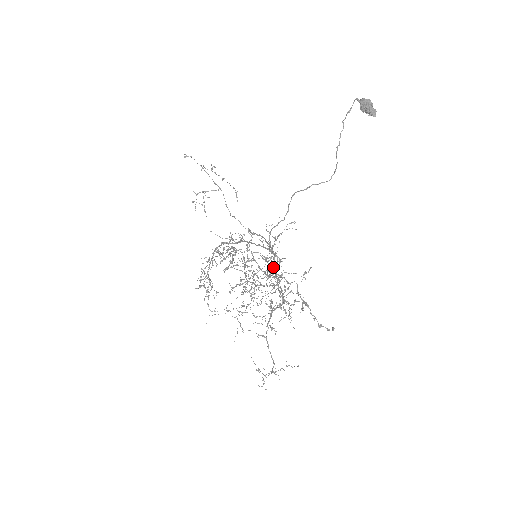
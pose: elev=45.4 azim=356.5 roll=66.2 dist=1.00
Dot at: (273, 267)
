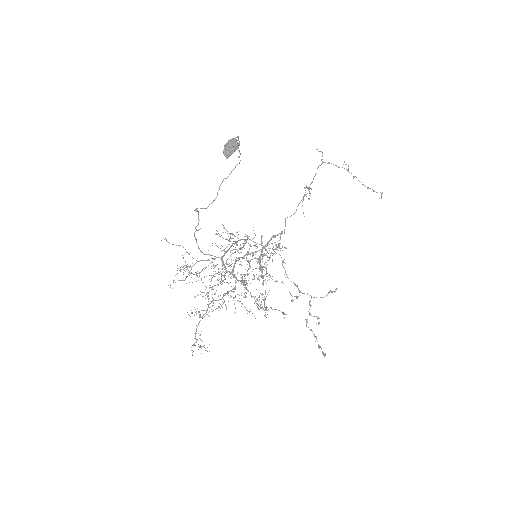
Dot at: occluded
